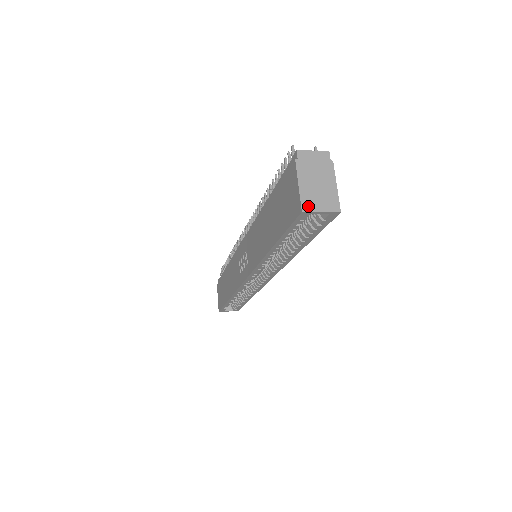
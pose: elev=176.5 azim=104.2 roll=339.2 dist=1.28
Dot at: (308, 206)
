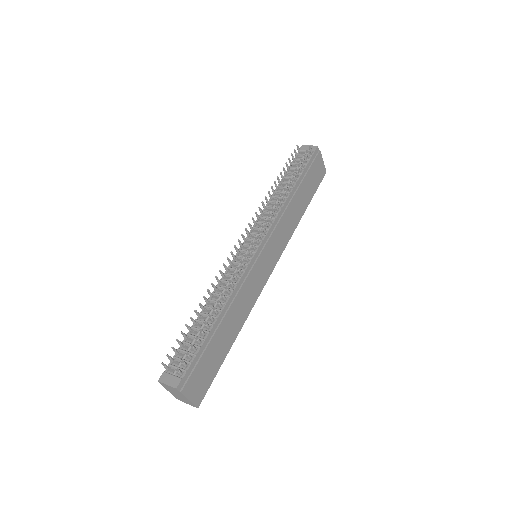
Dot at: occluded
